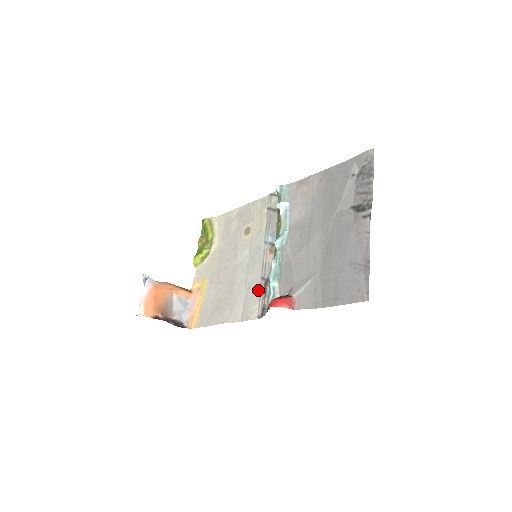
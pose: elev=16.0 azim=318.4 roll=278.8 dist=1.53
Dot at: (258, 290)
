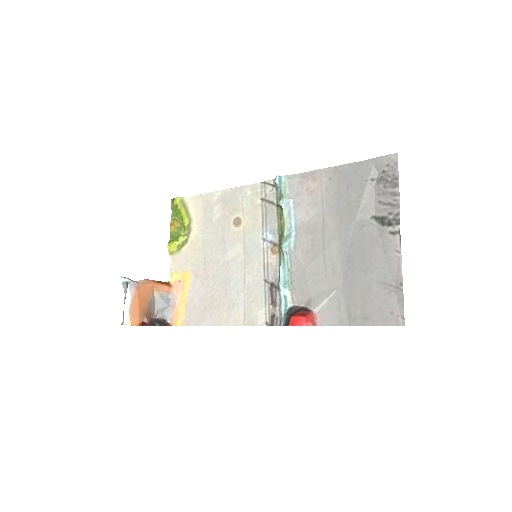
Dot at: (262, 294)
